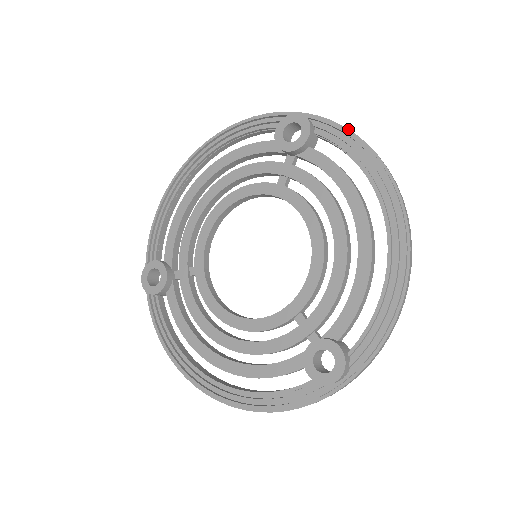
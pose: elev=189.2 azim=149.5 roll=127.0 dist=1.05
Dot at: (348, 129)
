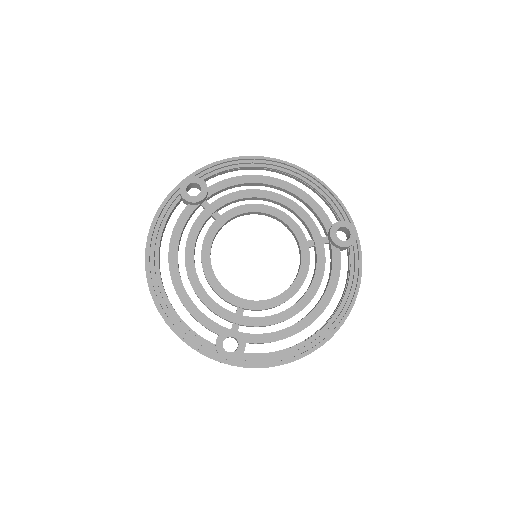
Dot at: occluded
